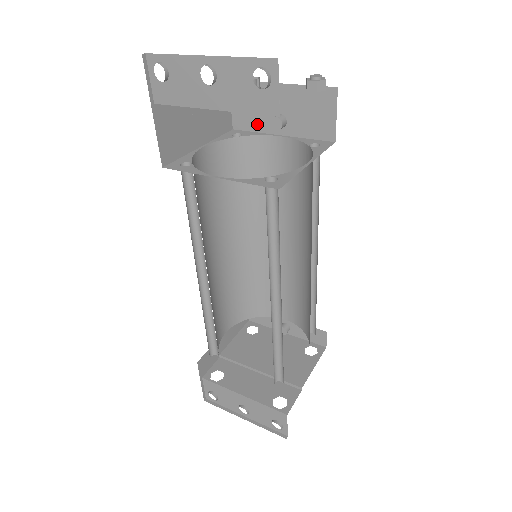
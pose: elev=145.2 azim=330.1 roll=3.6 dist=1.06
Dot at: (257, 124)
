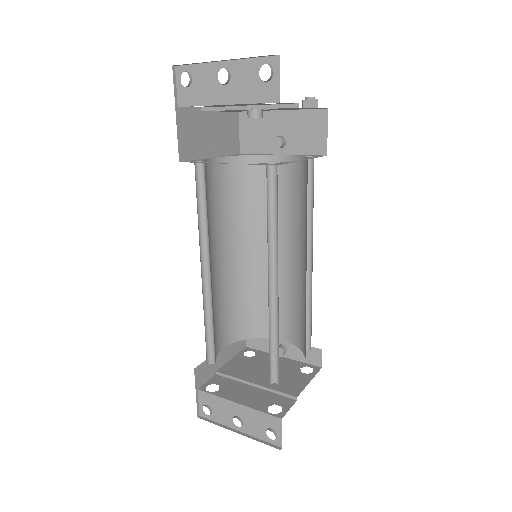
Dot at: (261, 147)
